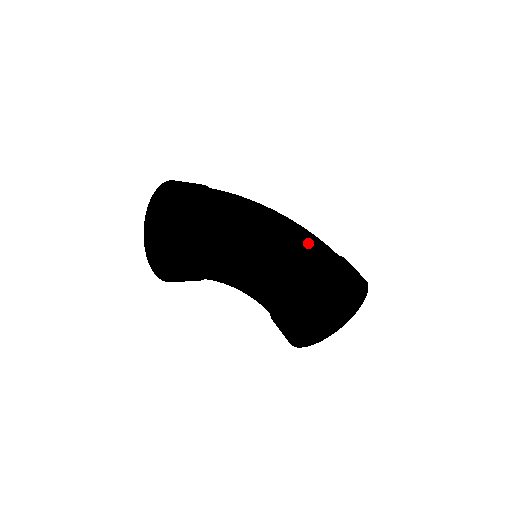
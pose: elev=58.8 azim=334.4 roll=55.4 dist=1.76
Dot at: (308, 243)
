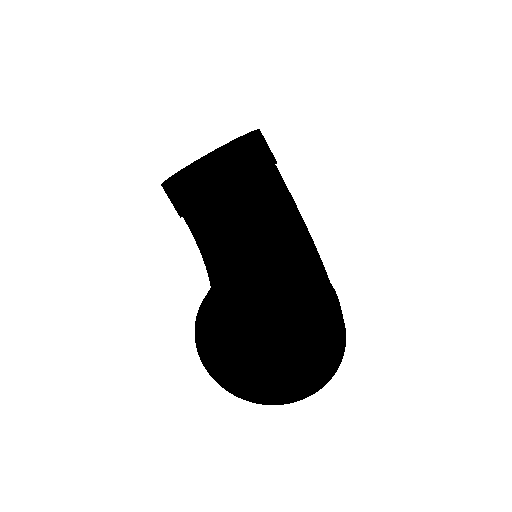
Dot at: (317, 263)
